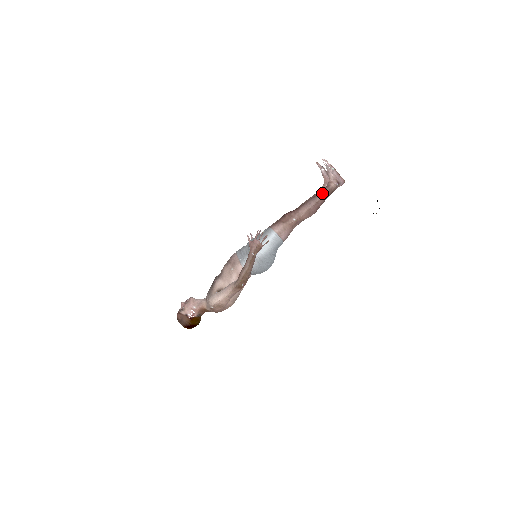
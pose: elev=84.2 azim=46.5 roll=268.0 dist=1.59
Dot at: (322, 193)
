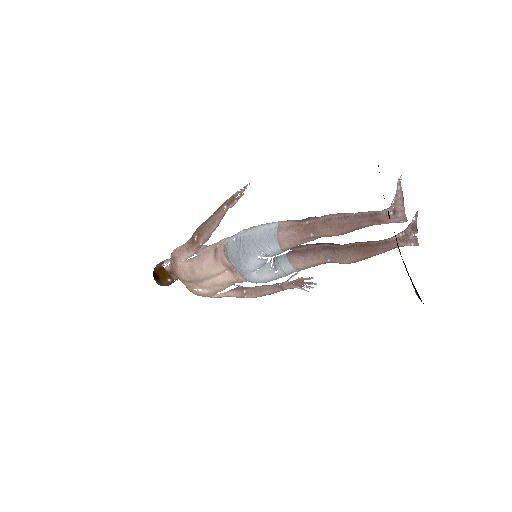
Dot at: (363, 212)
